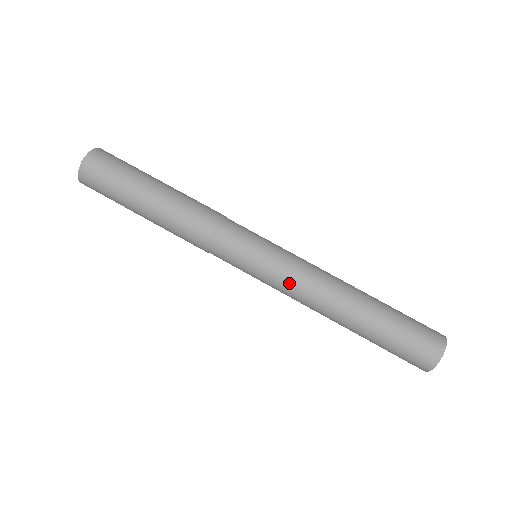
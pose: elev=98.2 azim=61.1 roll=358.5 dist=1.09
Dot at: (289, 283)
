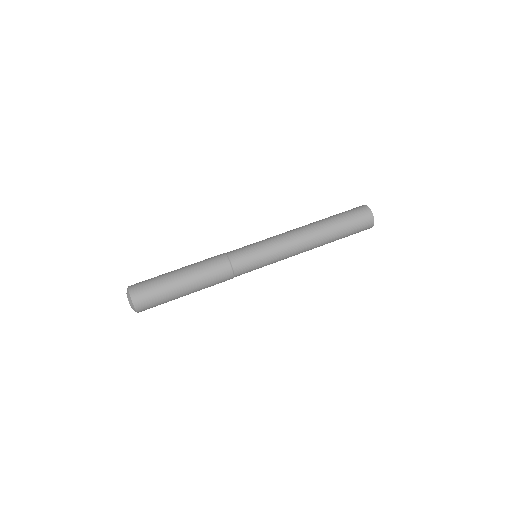
Dot at: (286, 256)
